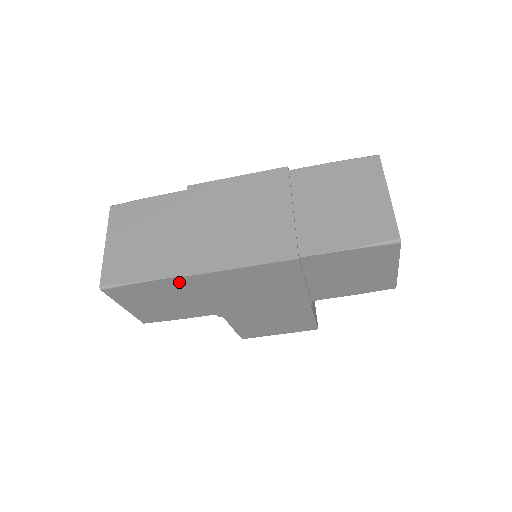
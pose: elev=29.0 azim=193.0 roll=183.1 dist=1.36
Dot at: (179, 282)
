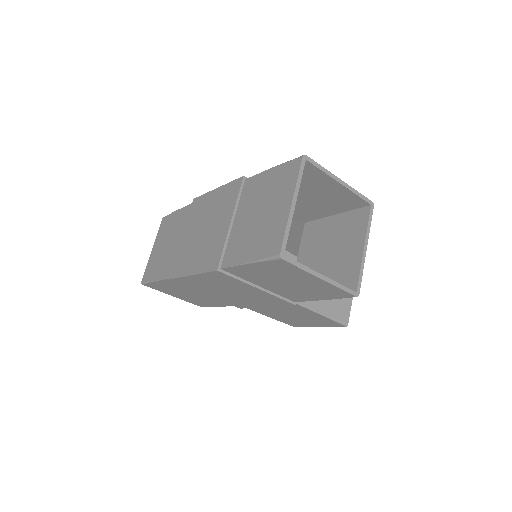
Dot at: occluded
